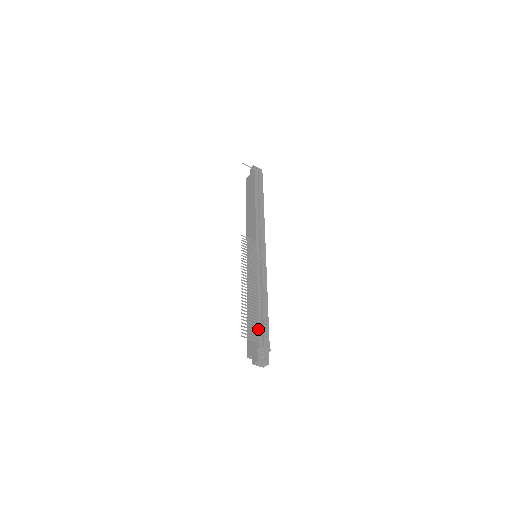
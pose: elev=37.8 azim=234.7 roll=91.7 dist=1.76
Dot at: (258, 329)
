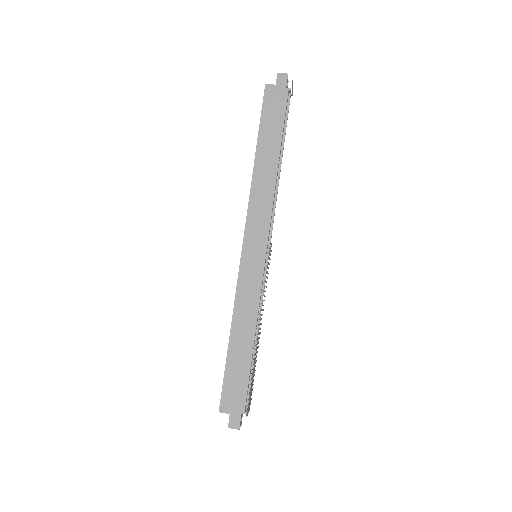
Dot at: (248, 387)
